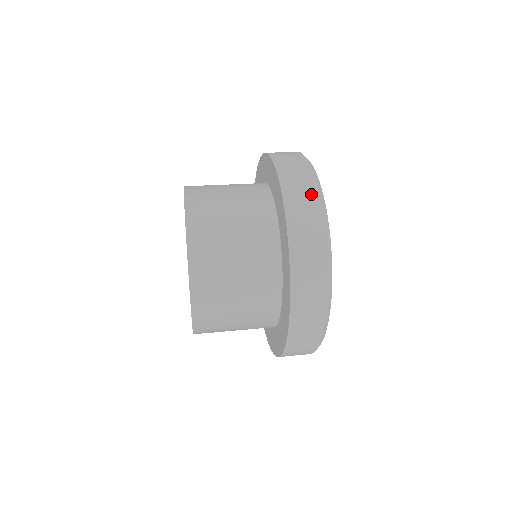
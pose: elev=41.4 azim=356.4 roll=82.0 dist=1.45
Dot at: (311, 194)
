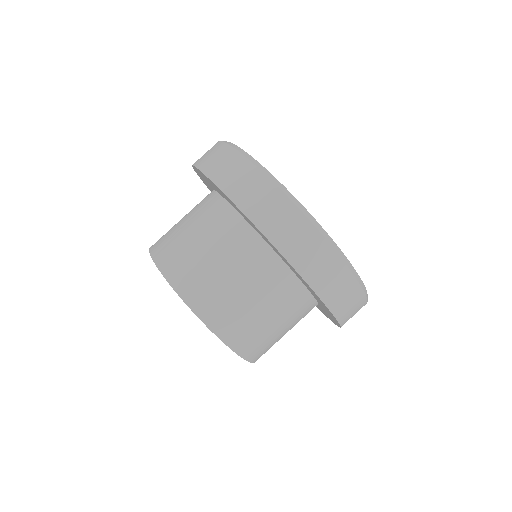
Dot at: (340, 273)
